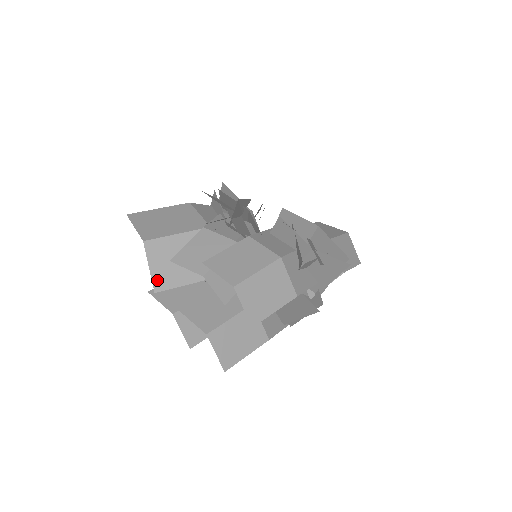
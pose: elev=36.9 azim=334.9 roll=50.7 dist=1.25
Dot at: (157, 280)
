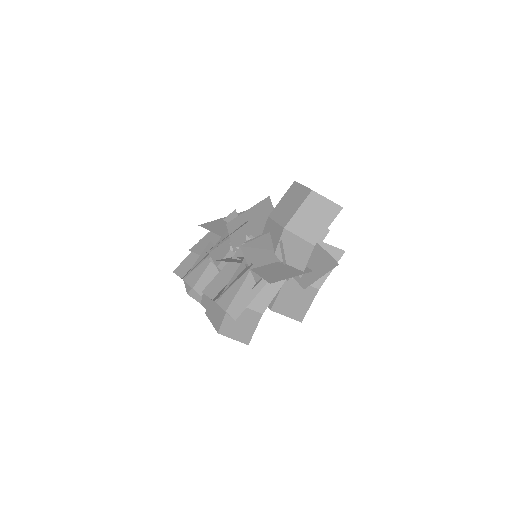
Dot at: occluded
